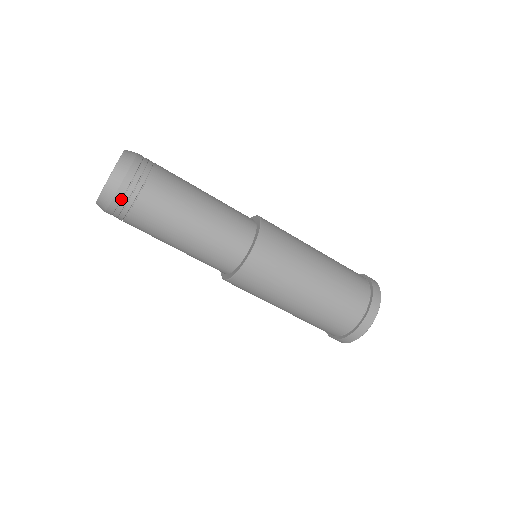
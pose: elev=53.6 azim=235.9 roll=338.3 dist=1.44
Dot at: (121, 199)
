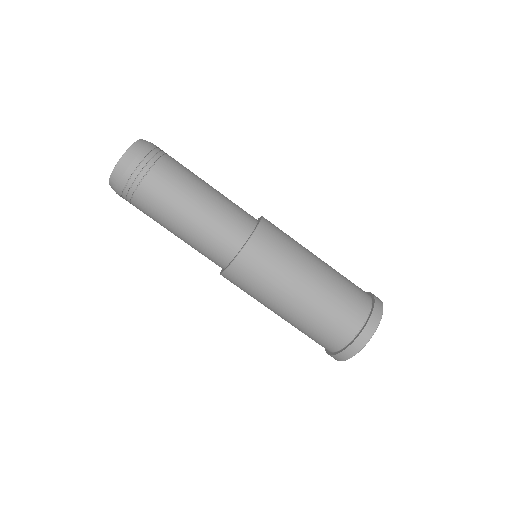
Dot at: (124, 188)
